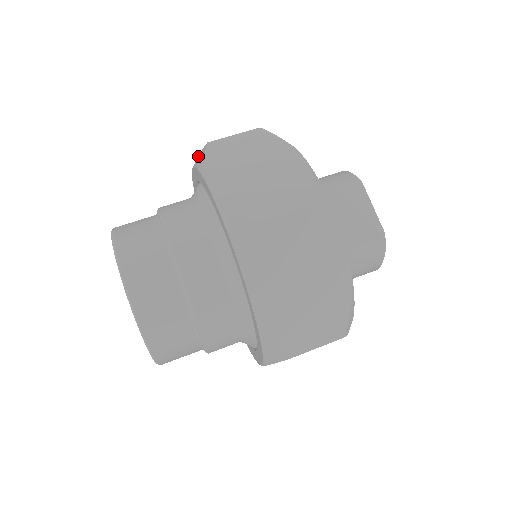
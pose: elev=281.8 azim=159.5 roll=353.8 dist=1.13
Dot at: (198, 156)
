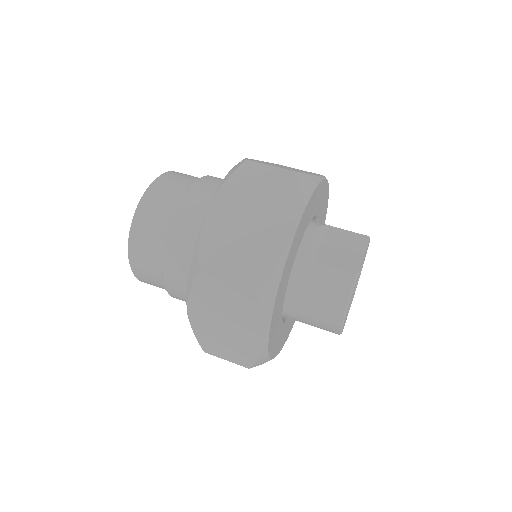
Dot at: occluded
